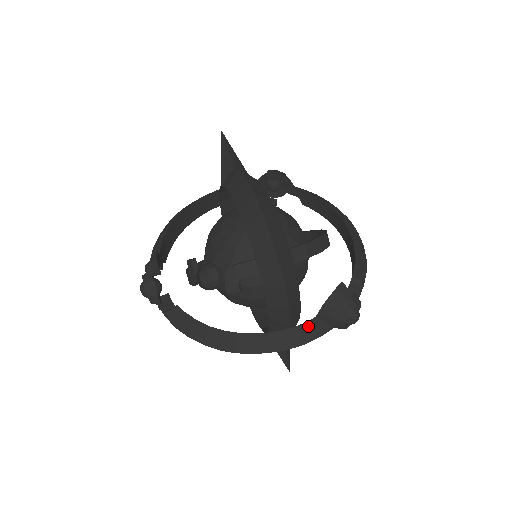
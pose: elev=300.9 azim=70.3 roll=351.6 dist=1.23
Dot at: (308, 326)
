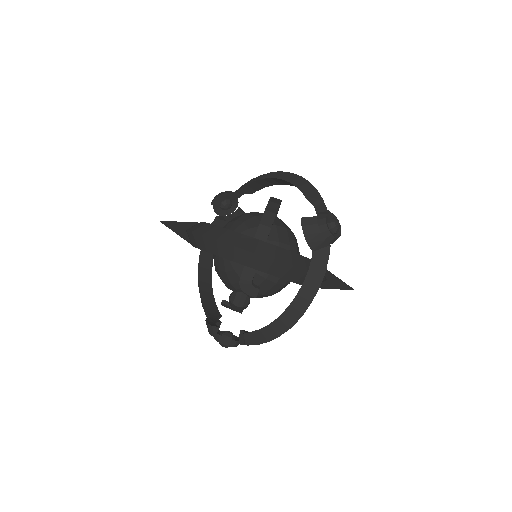
Dot at: (315, 262)
